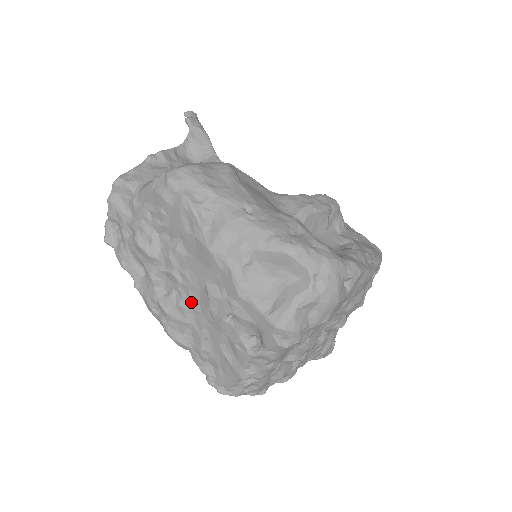
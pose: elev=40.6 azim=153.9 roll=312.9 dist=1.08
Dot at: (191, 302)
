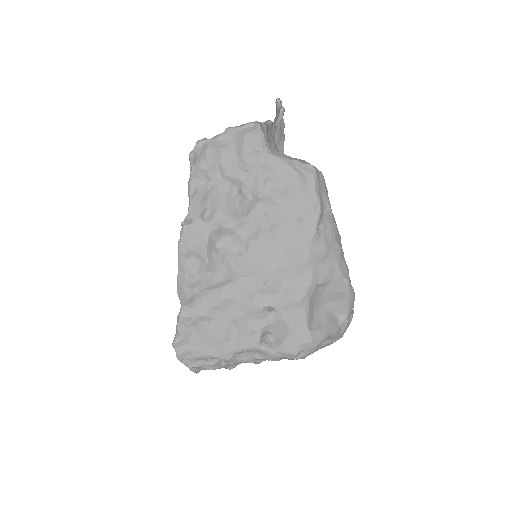
Dot at: (239, 273)
